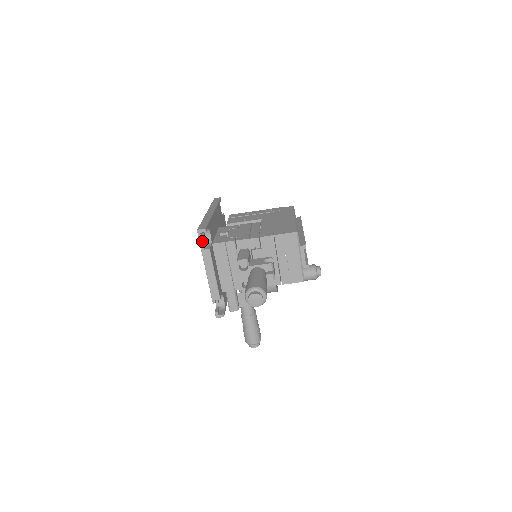
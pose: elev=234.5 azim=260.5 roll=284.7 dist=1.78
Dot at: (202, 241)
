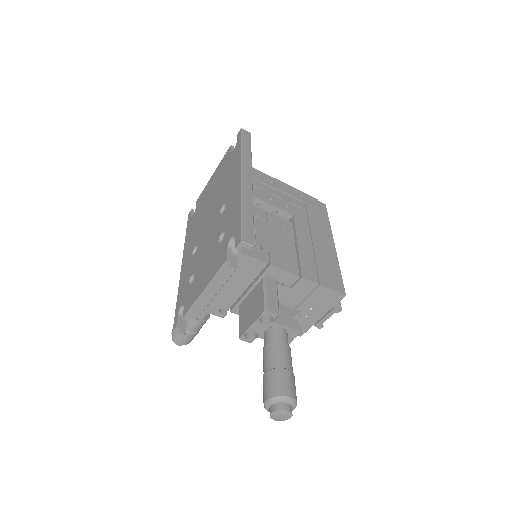
Dot at: (228, 244)
